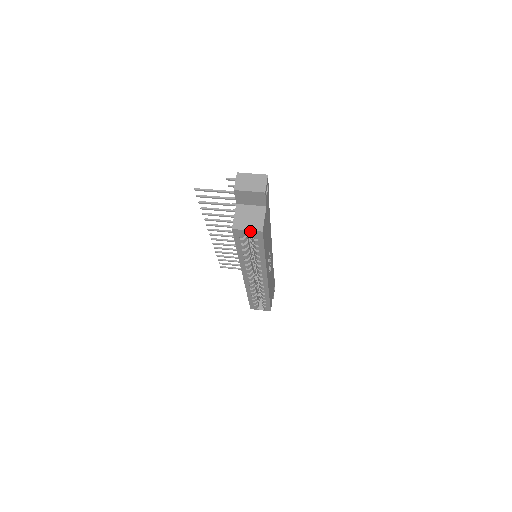
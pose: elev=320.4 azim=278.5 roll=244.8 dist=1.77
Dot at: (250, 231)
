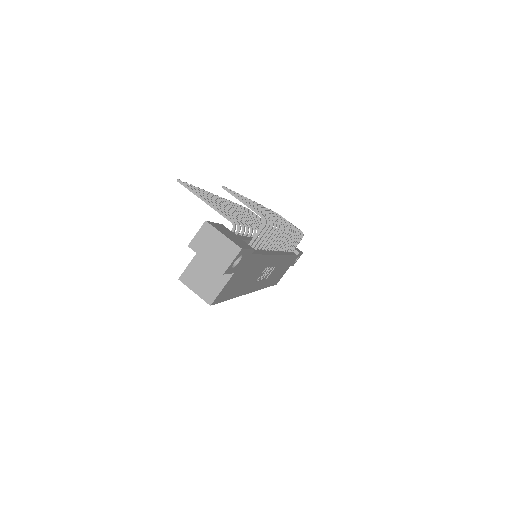
Dot at: (198, 294)
